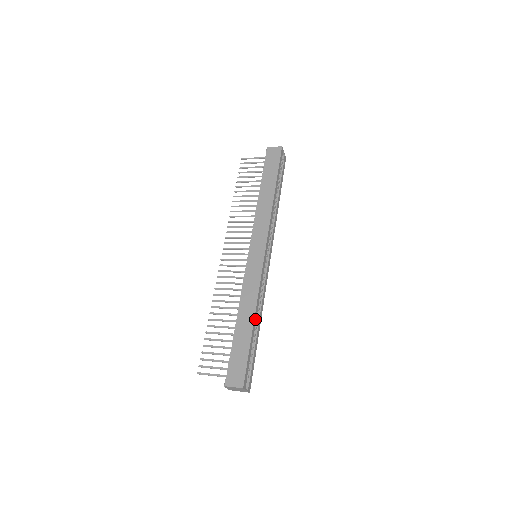
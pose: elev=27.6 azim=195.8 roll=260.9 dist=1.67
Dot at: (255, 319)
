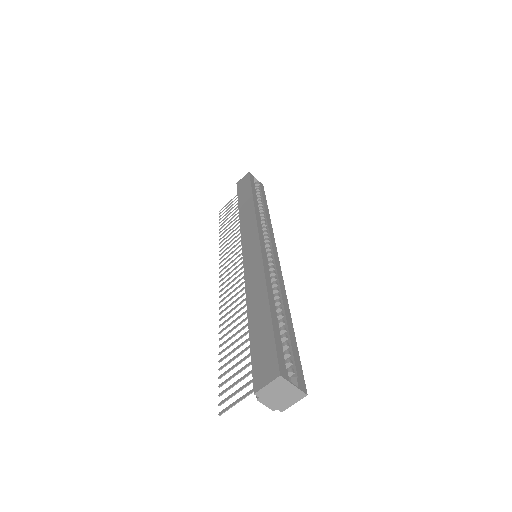
Dot at: (271, 298)
